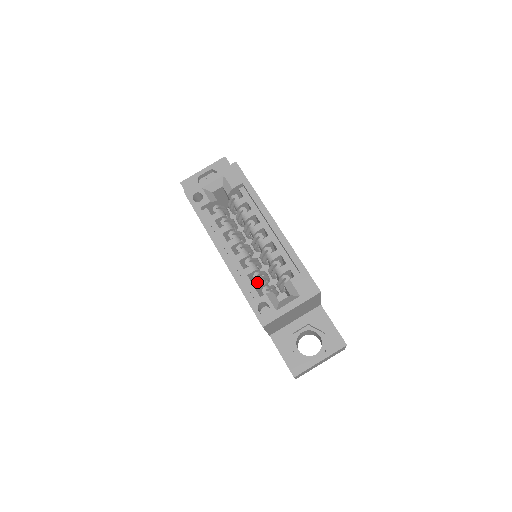
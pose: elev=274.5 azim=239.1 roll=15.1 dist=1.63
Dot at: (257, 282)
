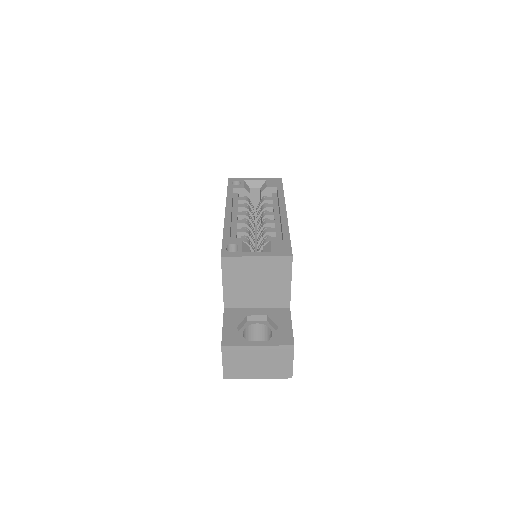
Dot at: (241, 238)
